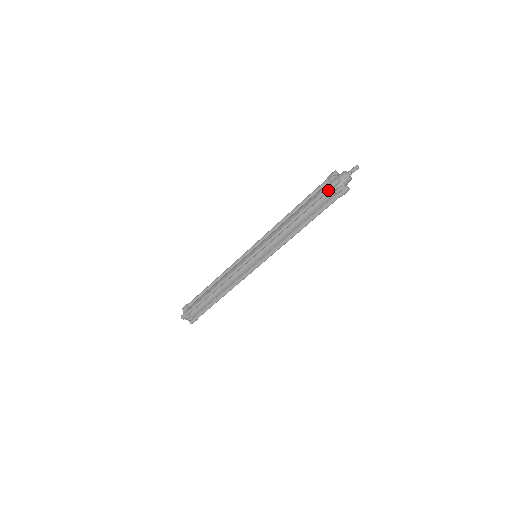
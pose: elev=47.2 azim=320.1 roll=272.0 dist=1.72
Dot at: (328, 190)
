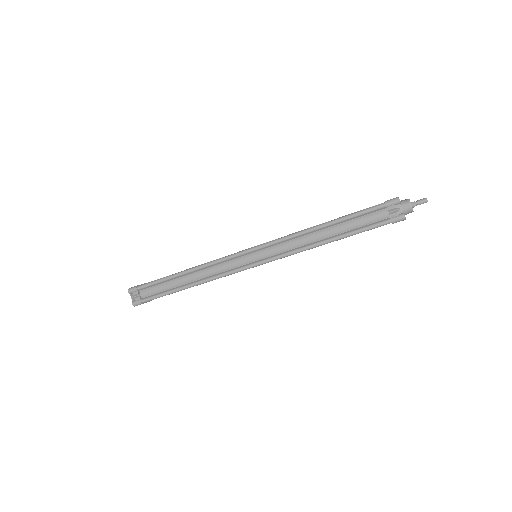
Dot at: occluded
